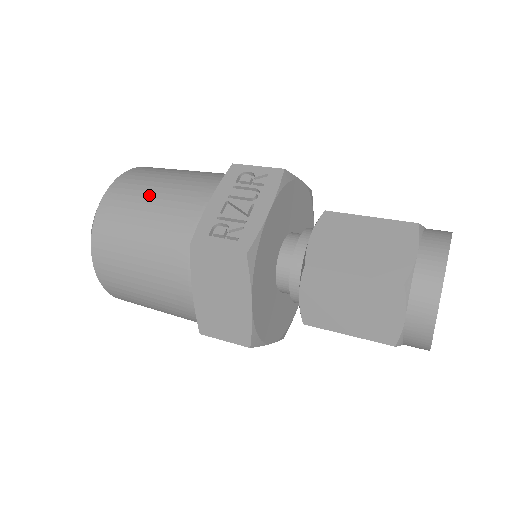
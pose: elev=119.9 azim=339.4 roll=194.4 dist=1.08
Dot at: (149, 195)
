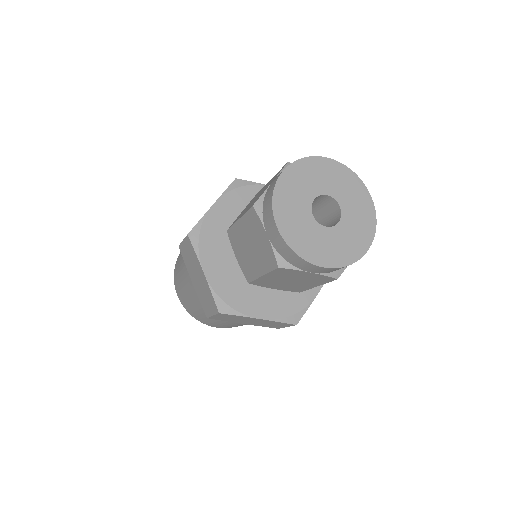
Dot at: occluded
